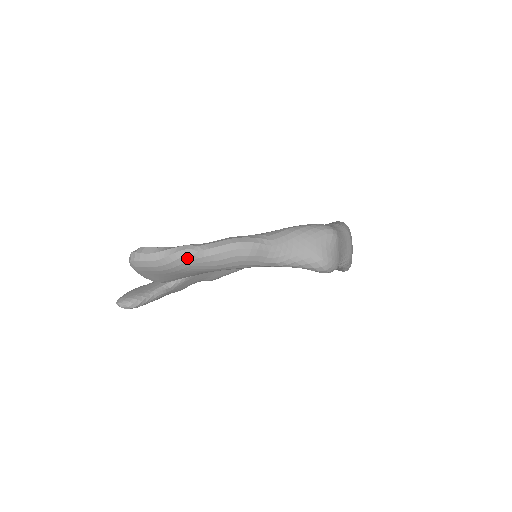
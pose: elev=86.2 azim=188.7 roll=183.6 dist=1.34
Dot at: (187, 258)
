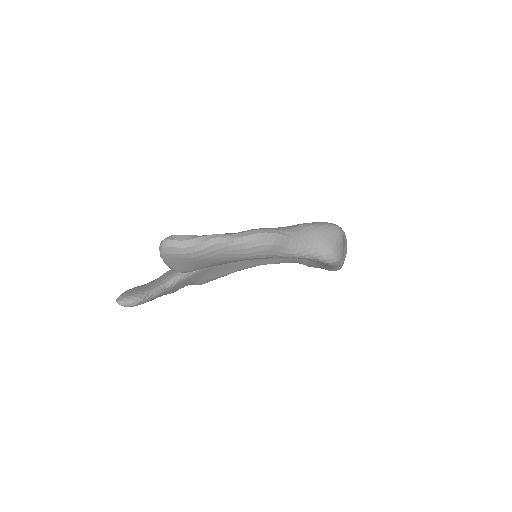
Dot at: (218, 245)
